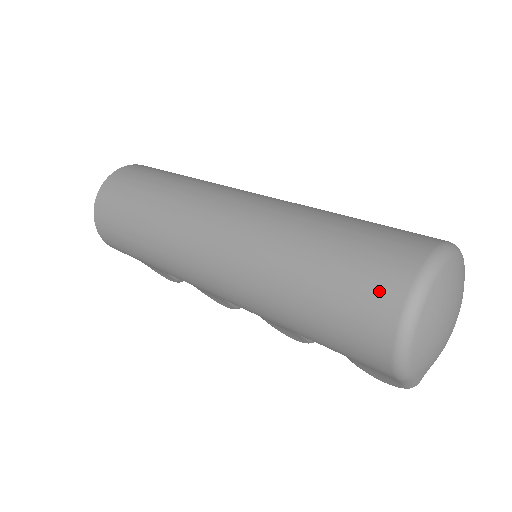
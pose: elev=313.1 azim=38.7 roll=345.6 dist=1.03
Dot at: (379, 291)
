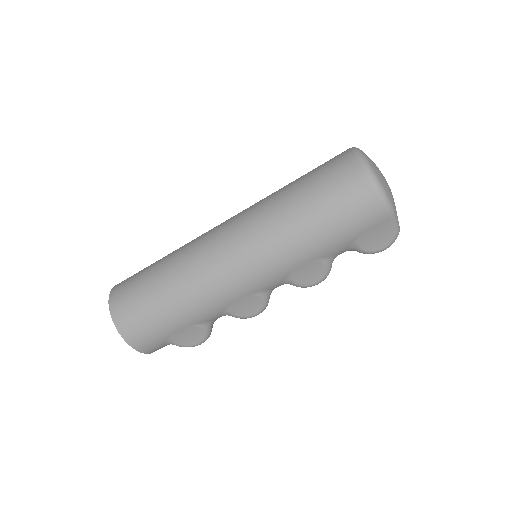
Dot at: (345, 172)
